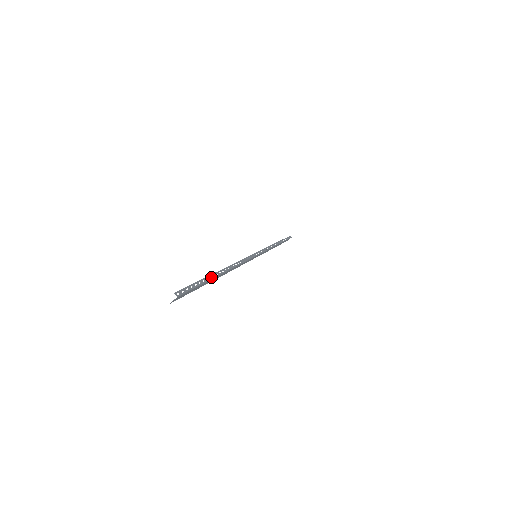
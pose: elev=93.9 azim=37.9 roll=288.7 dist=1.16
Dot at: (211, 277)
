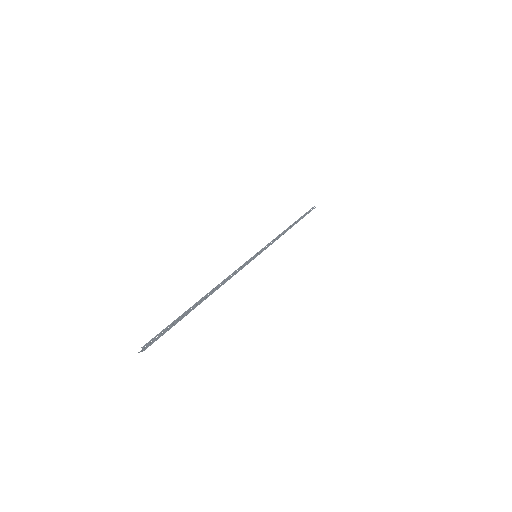
Dot at: (189, 311)
